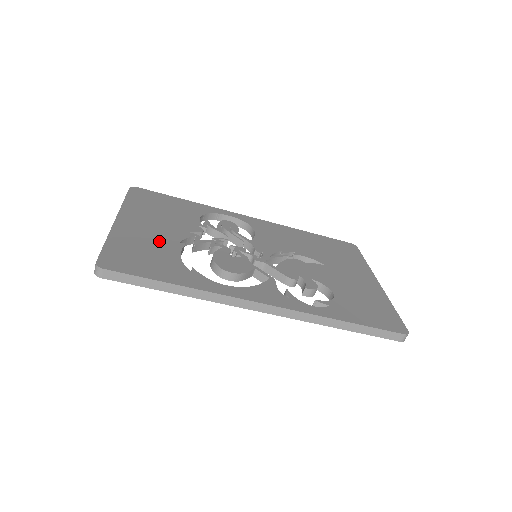
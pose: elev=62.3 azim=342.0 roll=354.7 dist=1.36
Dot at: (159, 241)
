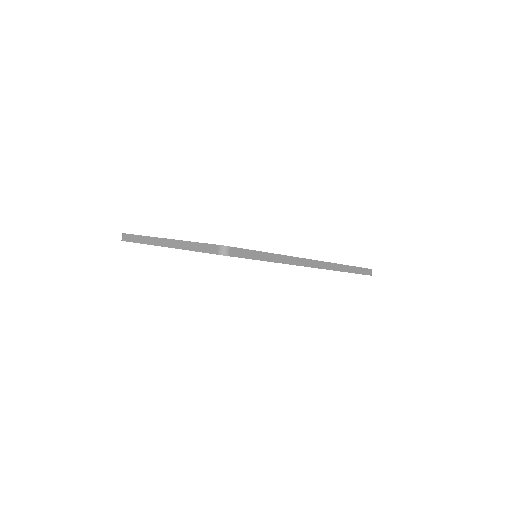
Dot at: occluded
